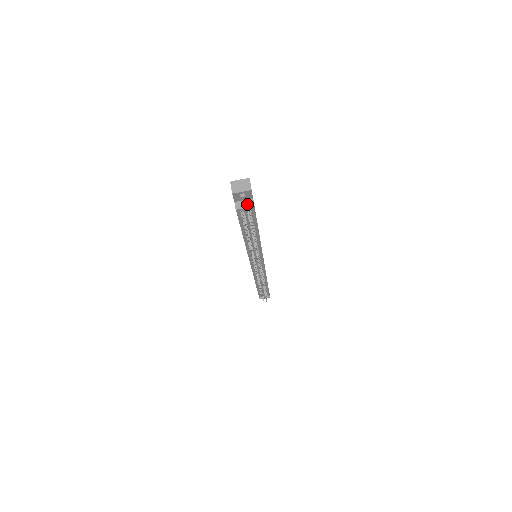
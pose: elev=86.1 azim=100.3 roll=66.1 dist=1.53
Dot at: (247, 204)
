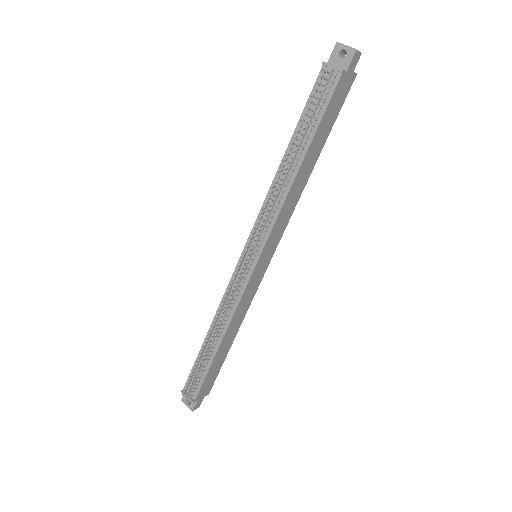
Dot at: (337, 67)
